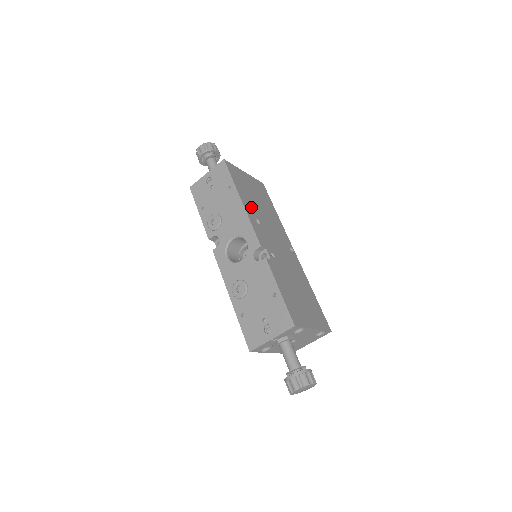
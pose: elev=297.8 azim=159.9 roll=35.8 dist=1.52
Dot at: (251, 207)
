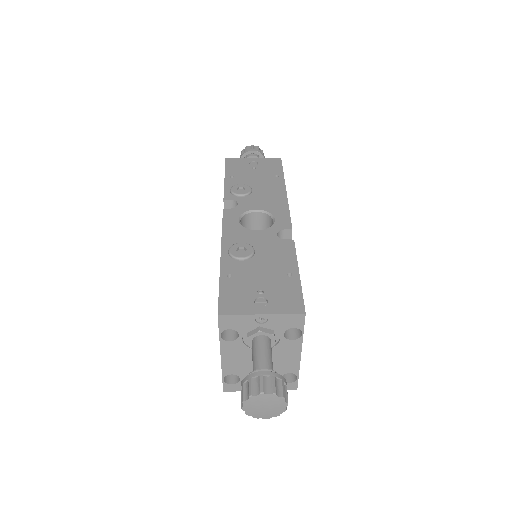
Dot at: occluded
